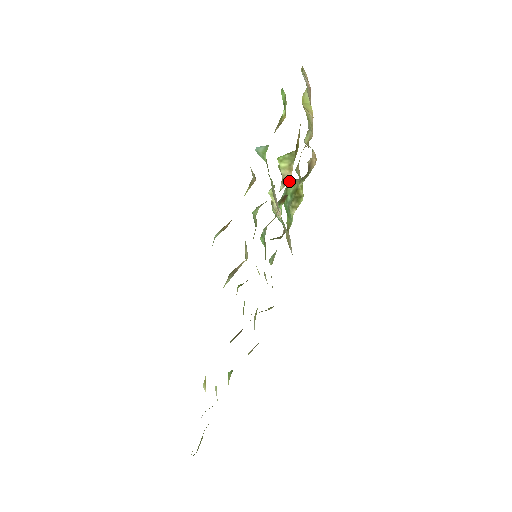
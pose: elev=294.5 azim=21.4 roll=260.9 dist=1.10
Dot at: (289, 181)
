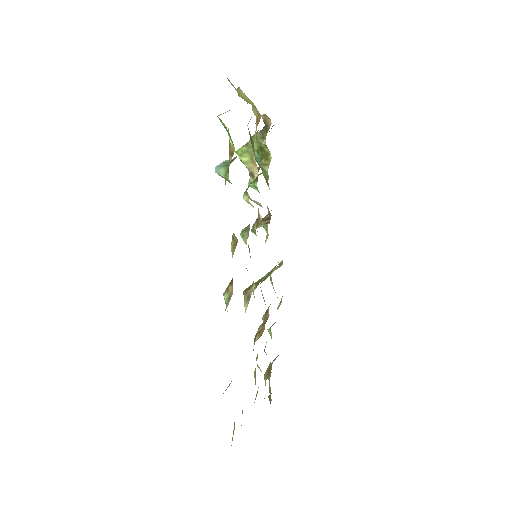
Dot at: (257, 175)
